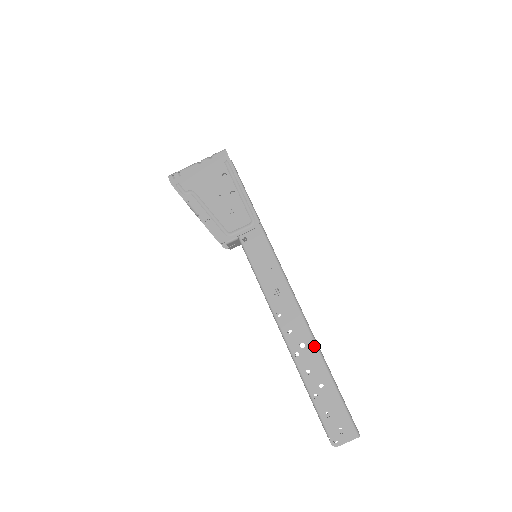
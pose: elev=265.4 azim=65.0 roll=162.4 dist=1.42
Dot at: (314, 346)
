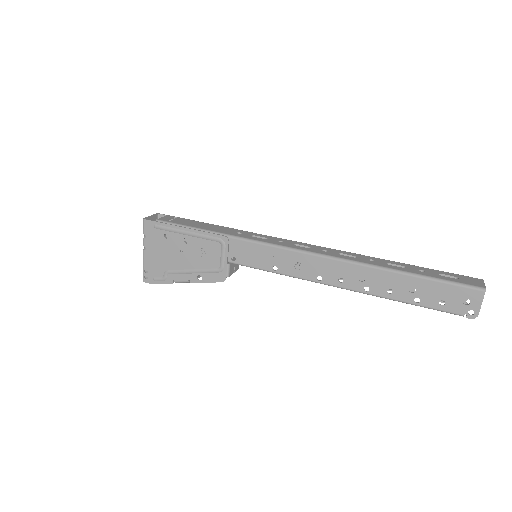
Dot at: (370, 269)
